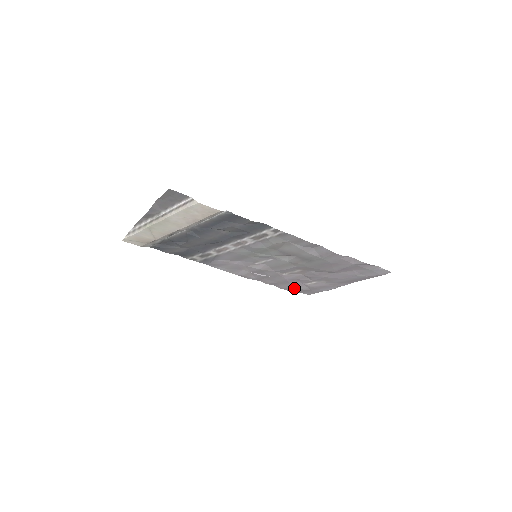
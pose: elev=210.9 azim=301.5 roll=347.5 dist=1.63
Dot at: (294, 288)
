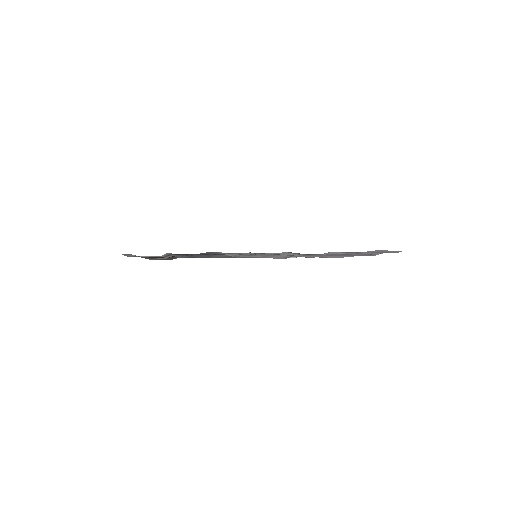
Dot at: (339, 257)
